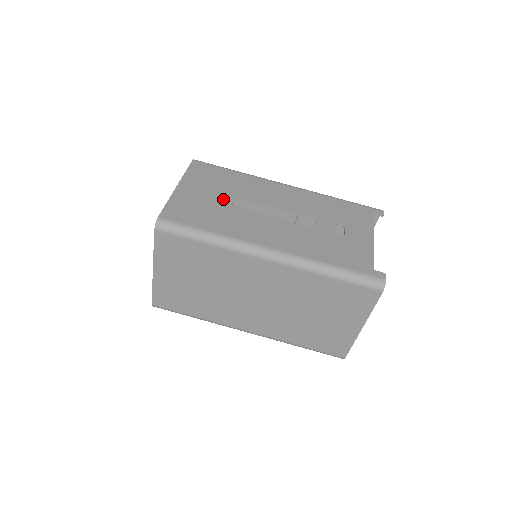
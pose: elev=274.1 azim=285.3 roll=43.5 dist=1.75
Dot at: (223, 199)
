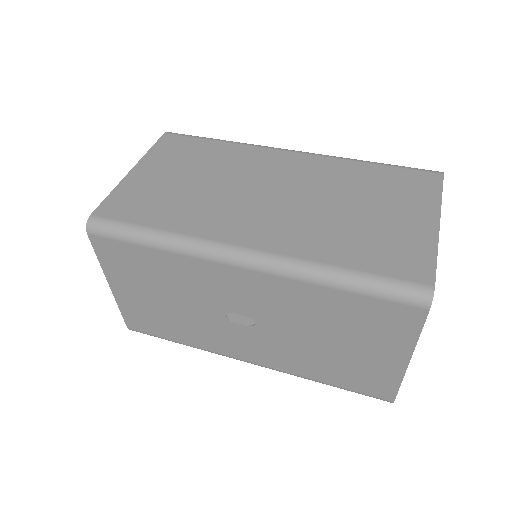
Dot at: occluded
